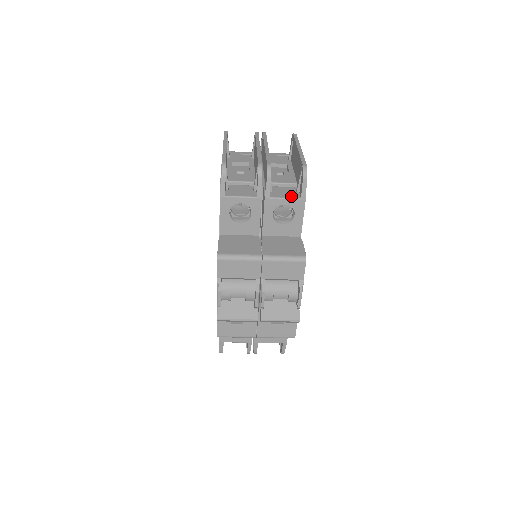
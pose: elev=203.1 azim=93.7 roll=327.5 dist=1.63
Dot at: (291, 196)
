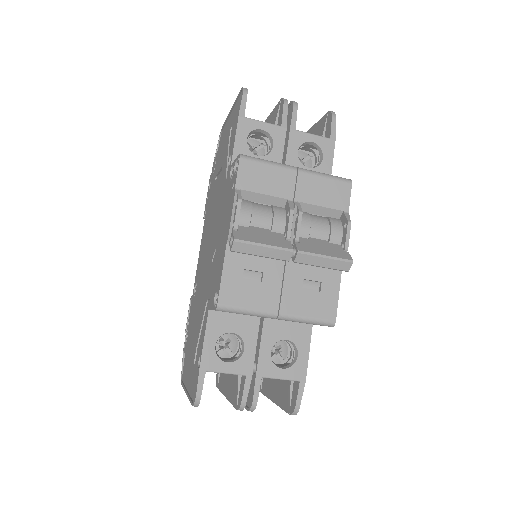
Dot at: (318, 137)
